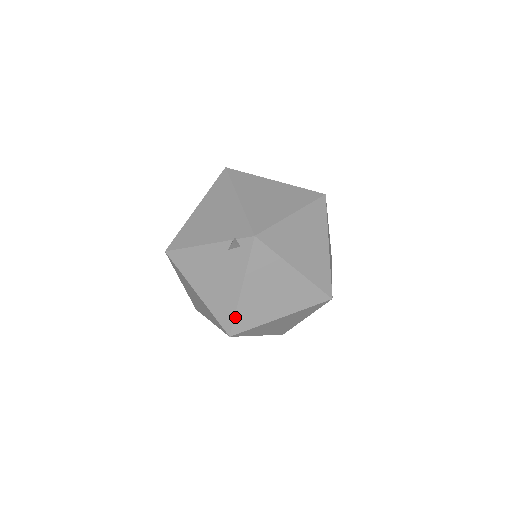
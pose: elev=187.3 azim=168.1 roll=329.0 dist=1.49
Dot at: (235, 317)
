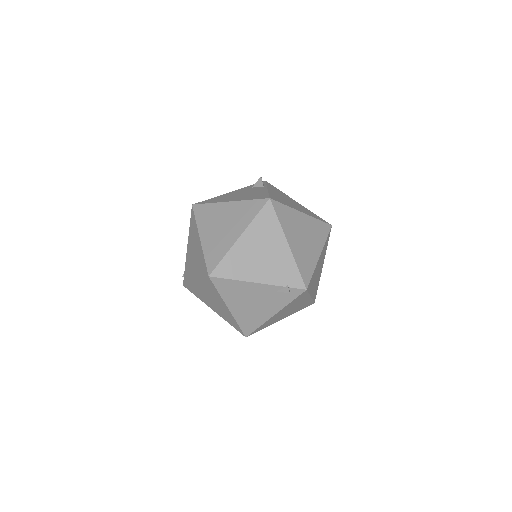
Dot at: (258, 328)
